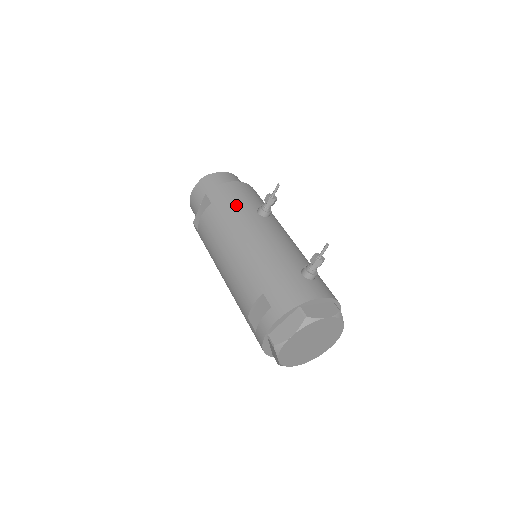
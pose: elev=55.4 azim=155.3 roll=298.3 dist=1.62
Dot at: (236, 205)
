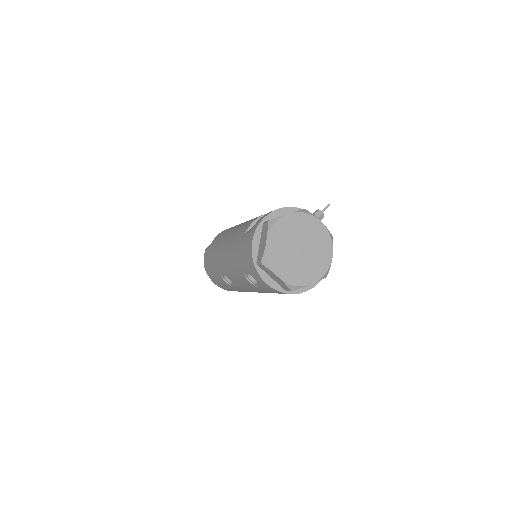
Dot at: occluded
